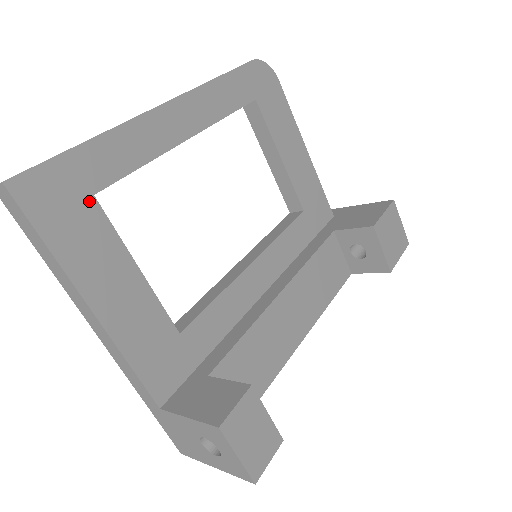
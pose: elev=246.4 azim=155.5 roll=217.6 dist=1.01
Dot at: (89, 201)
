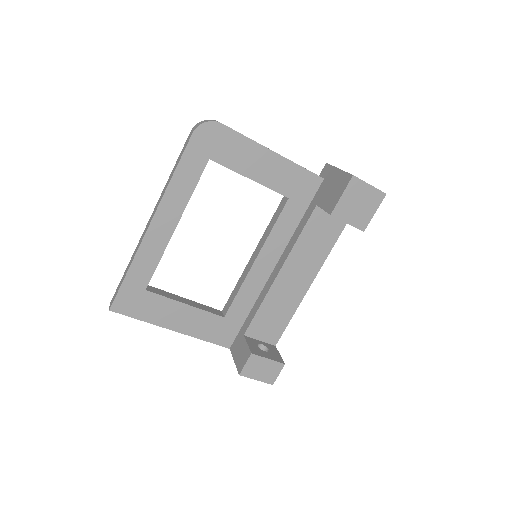
Dot at: (145, 294)
